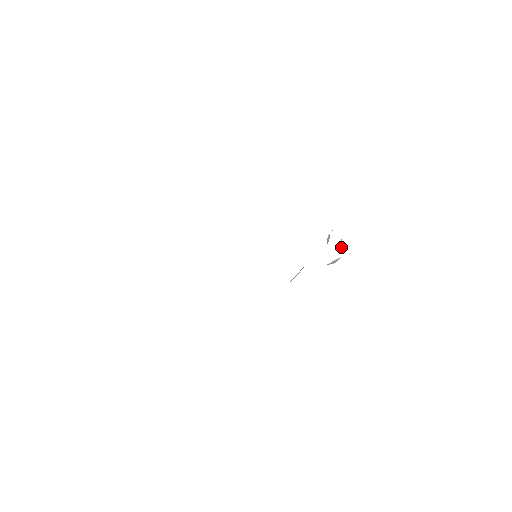
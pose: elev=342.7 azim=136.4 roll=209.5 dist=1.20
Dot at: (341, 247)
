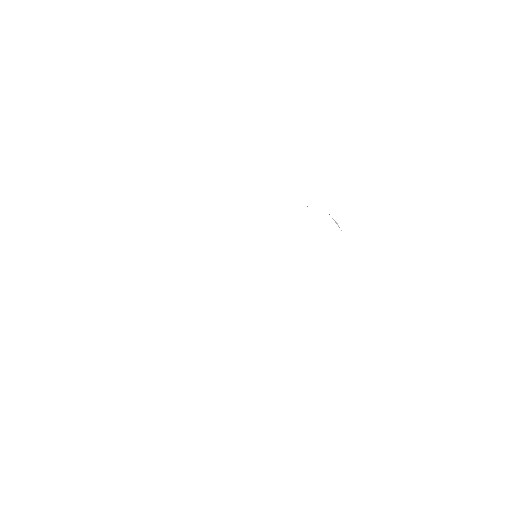
Dot at: occluded
